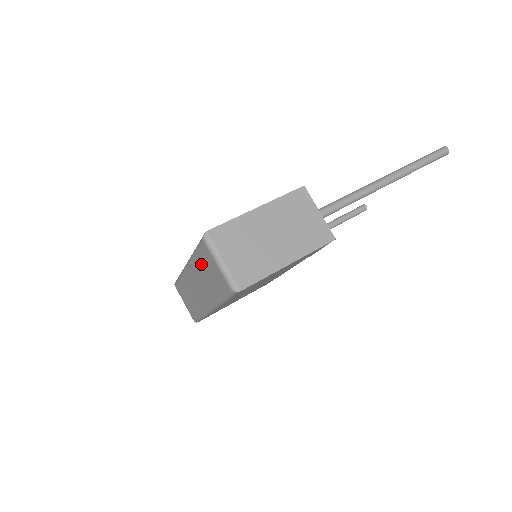
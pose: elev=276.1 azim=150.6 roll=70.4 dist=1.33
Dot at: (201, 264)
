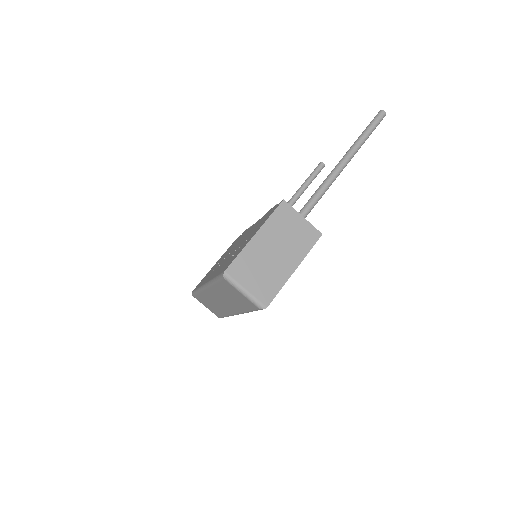
Dot at: (223, 290)
